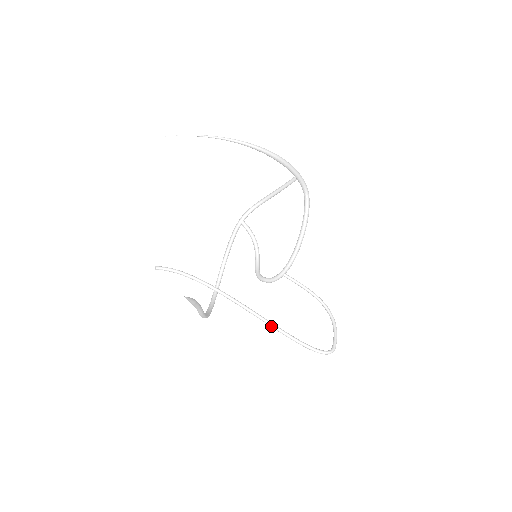
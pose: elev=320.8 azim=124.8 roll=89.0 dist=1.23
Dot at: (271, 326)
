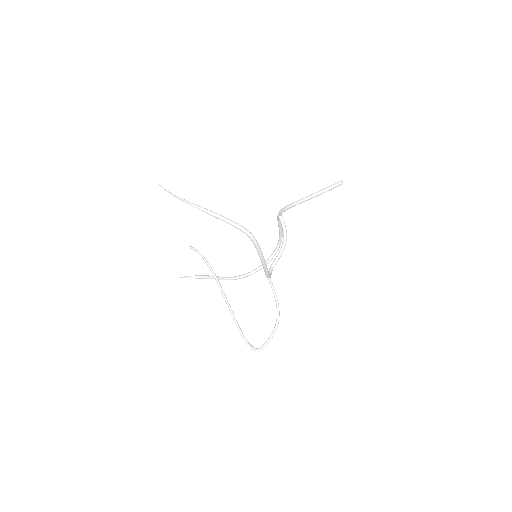
Dot at: (231, 313)
